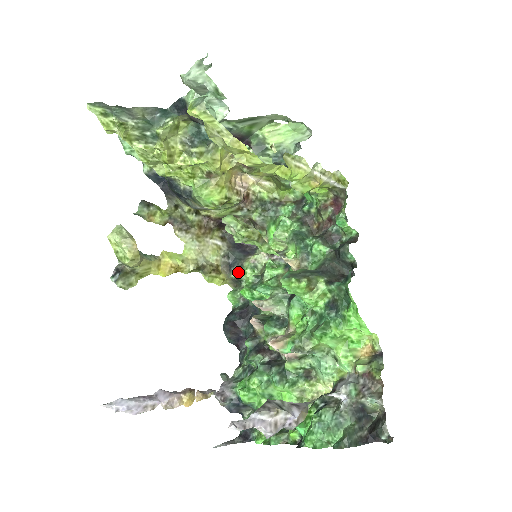
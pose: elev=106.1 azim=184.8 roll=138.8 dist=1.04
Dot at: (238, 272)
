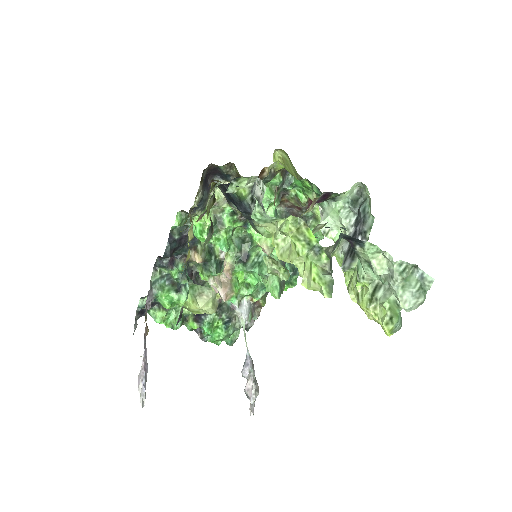
Dot at: (200, 214)
